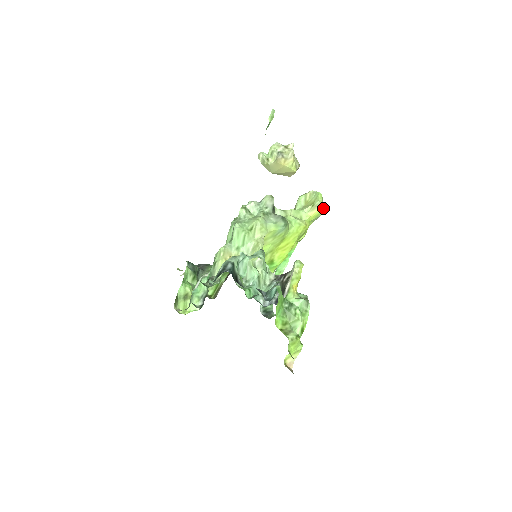
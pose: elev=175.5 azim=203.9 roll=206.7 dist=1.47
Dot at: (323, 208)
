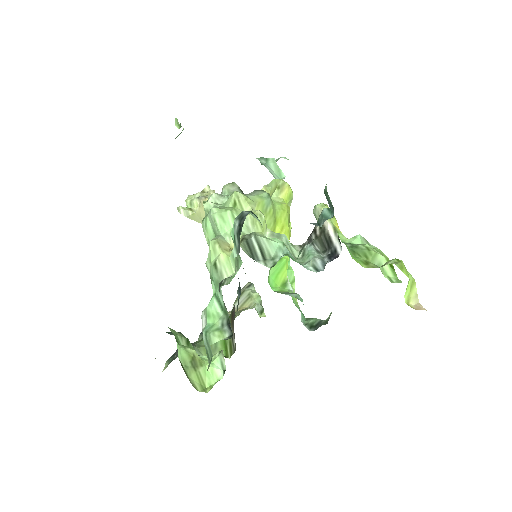
Dot at: (290, 188)
